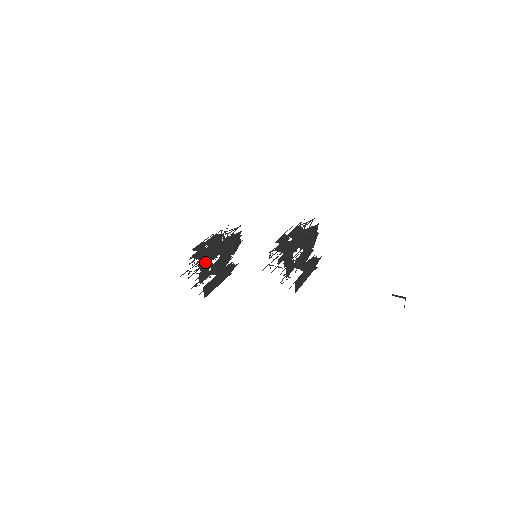
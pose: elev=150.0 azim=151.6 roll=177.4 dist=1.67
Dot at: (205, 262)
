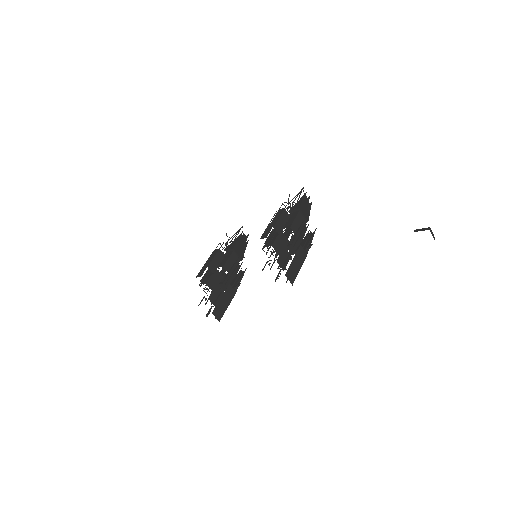
Dot at: (215, 282)
